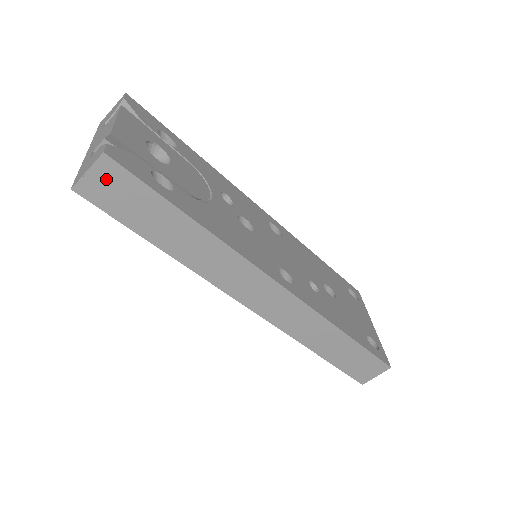
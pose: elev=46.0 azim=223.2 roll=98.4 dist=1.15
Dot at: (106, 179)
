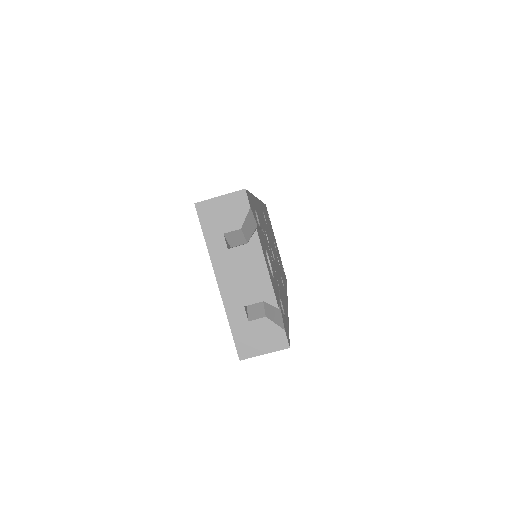
Dot at: occluded
